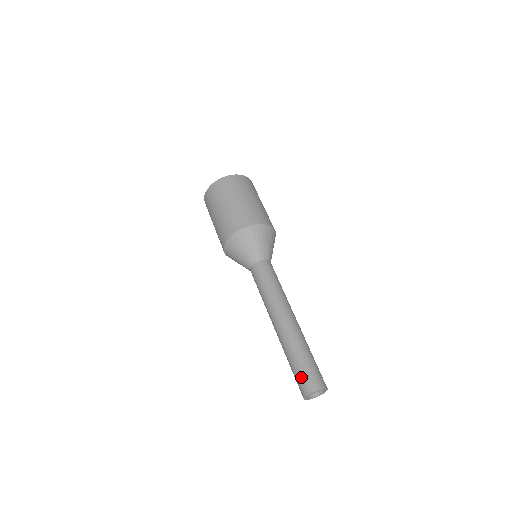
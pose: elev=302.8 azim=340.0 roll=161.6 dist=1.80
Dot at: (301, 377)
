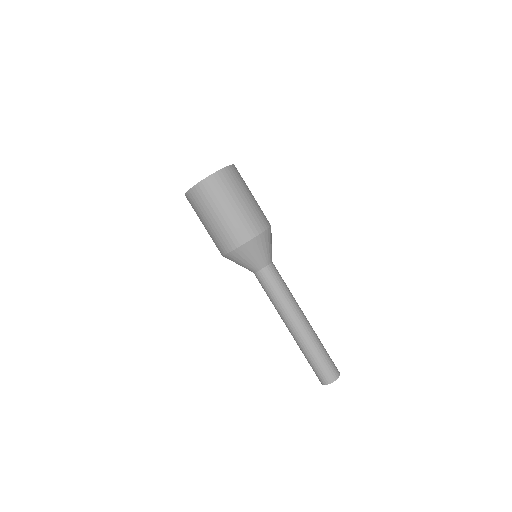
Dot at: occluded
